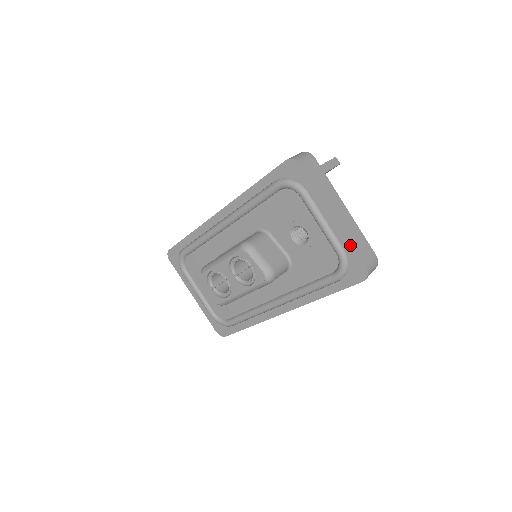
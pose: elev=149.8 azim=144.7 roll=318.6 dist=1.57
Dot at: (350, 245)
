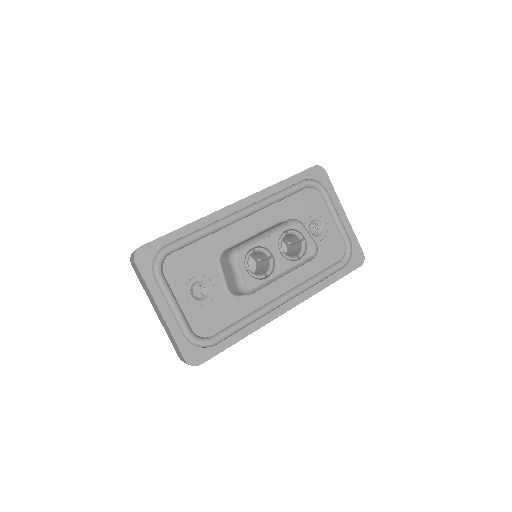
Dot at: (355, 236)
